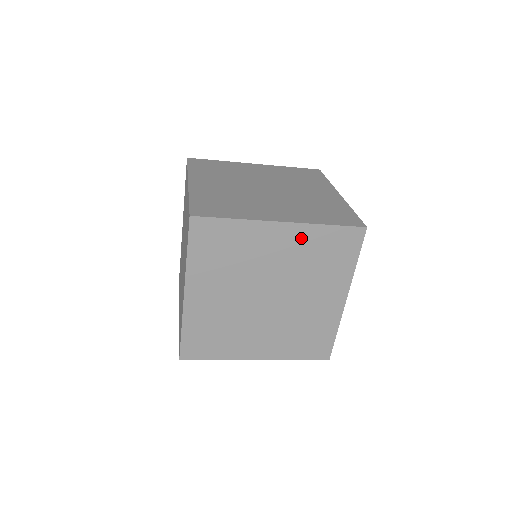
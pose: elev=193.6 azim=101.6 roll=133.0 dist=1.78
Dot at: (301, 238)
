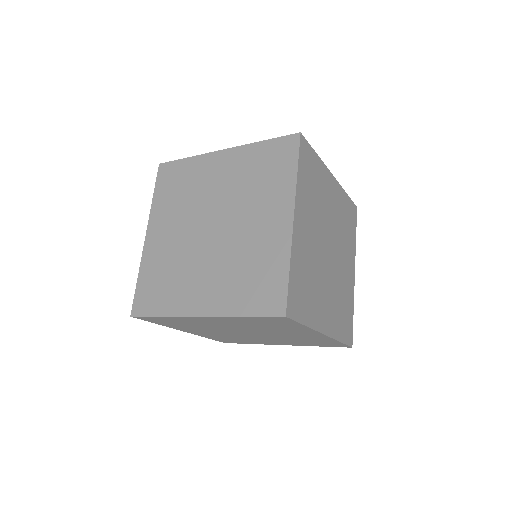
Dot at: (240, 160)
